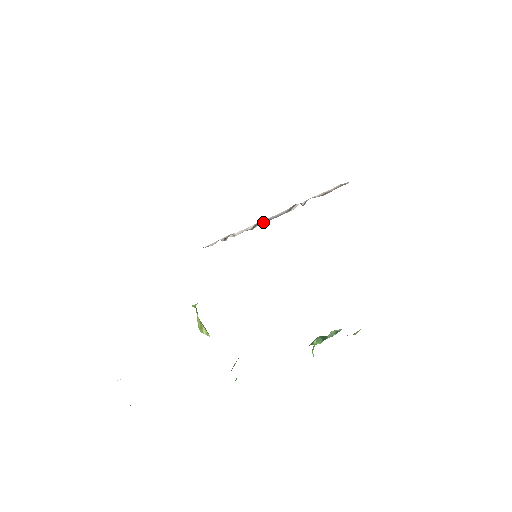
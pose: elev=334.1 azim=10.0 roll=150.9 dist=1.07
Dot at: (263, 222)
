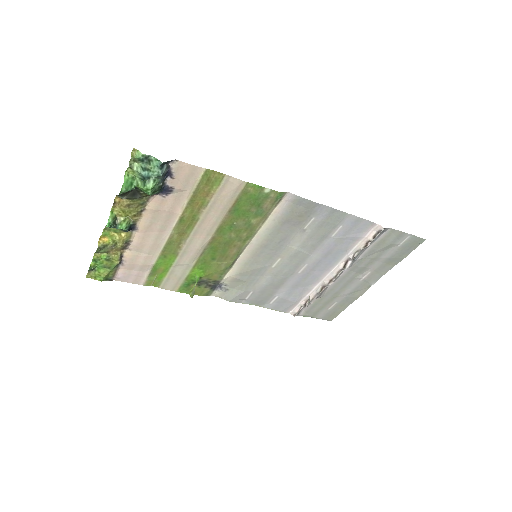
Dot at: (326, 282)
